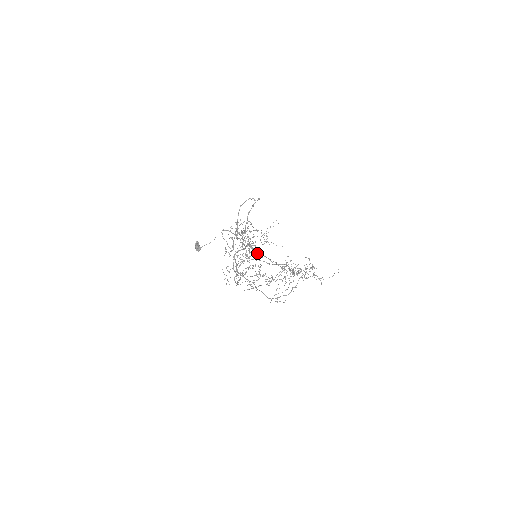
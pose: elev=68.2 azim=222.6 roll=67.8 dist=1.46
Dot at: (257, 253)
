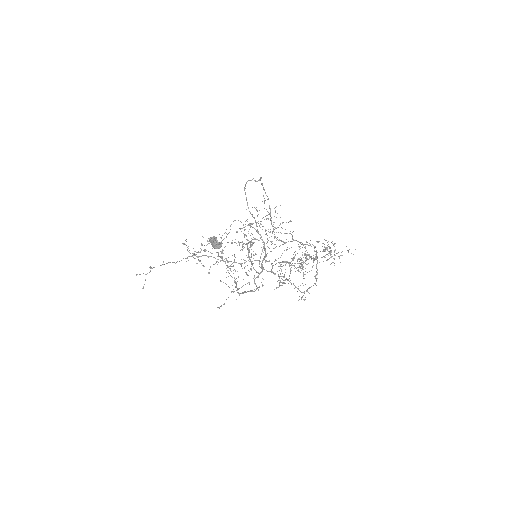
Dot at: occluded
